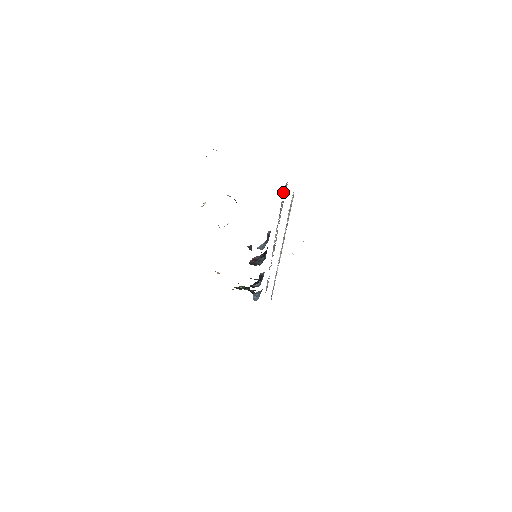
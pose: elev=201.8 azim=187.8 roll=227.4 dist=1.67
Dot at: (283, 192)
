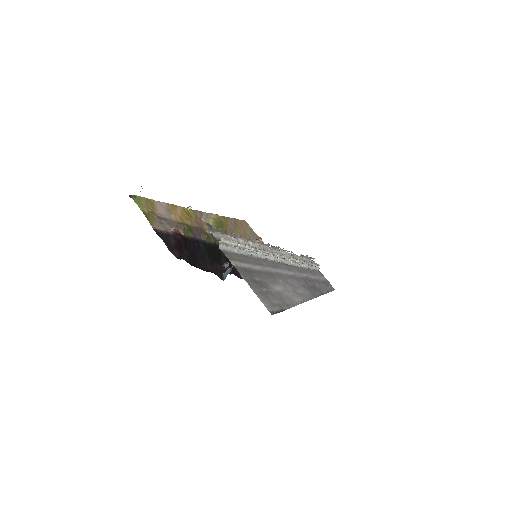
Dot at: (219, 232)
